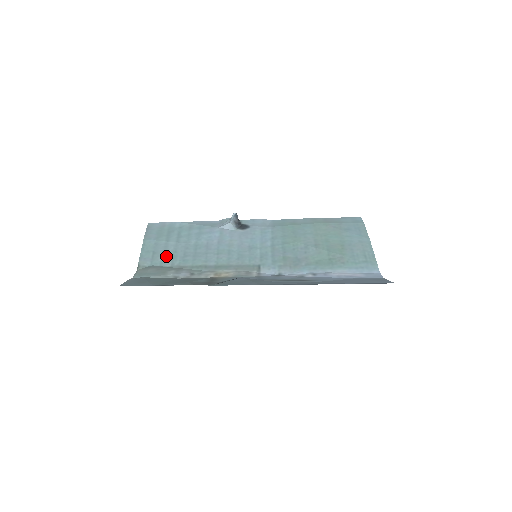
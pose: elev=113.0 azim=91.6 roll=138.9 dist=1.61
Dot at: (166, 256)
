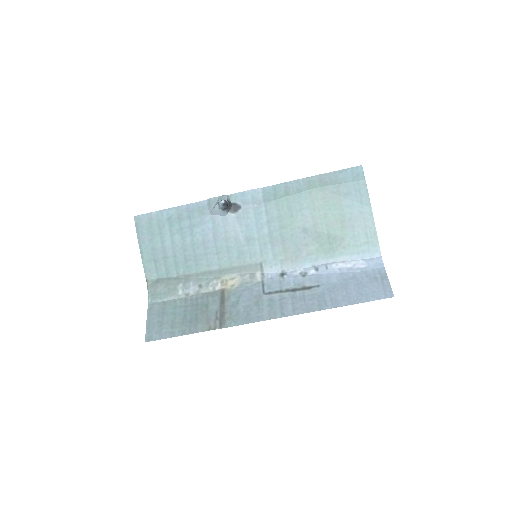
Dot at: (168, 264)
